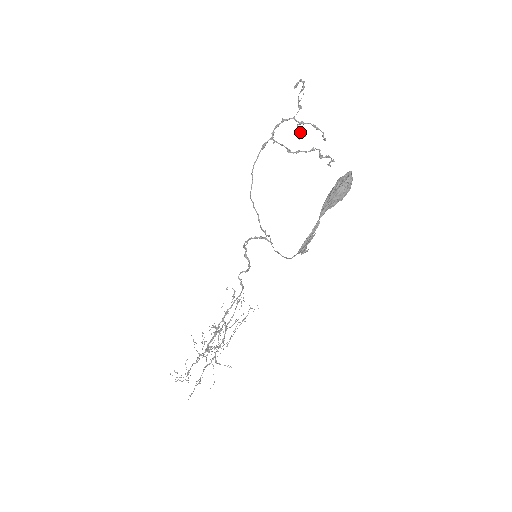
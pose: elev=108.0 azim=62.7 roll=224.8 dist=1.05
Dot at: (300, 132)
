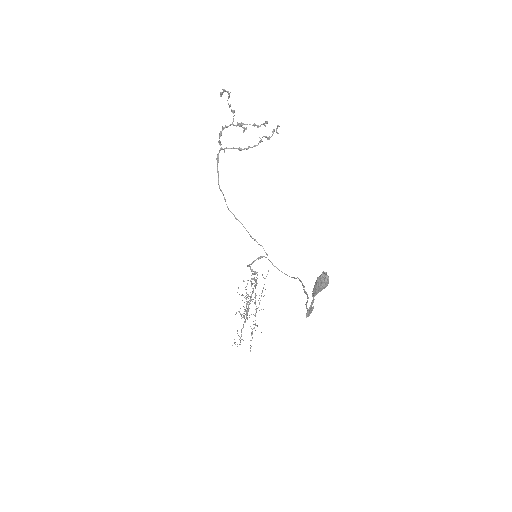
Dot at: (241, 126)
